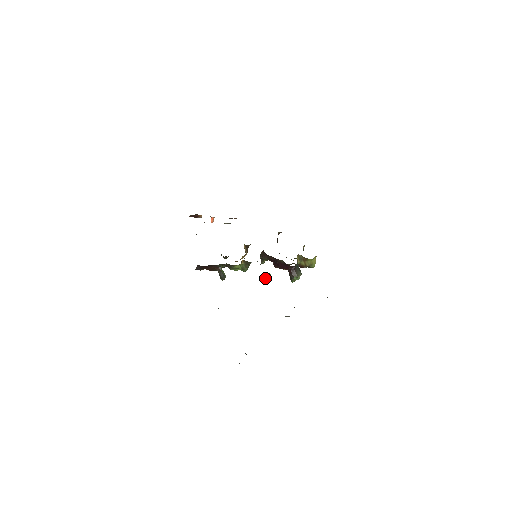
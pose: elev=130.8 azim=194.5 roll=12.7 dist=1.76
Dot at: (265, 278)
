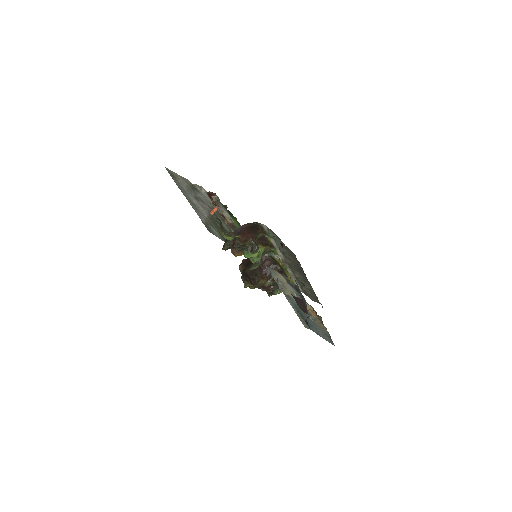
Dot at: (268, 276)
